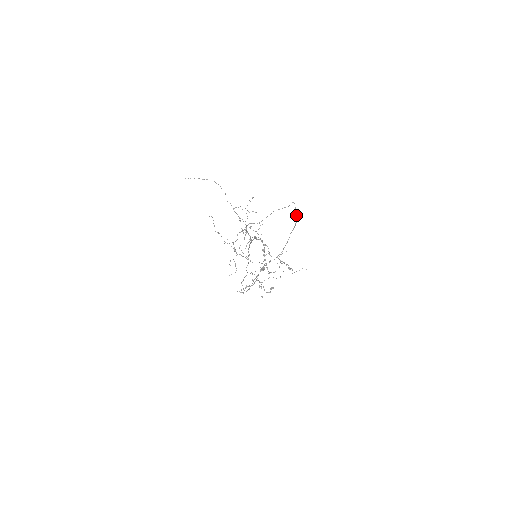
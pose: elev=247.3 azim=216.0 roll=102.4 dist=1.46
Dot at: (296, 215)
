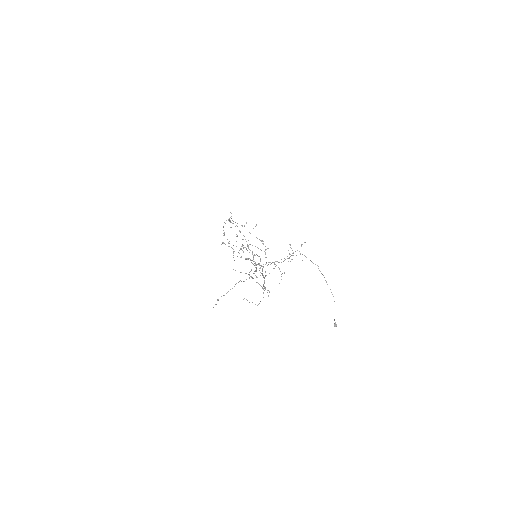
Dot at: occluded
